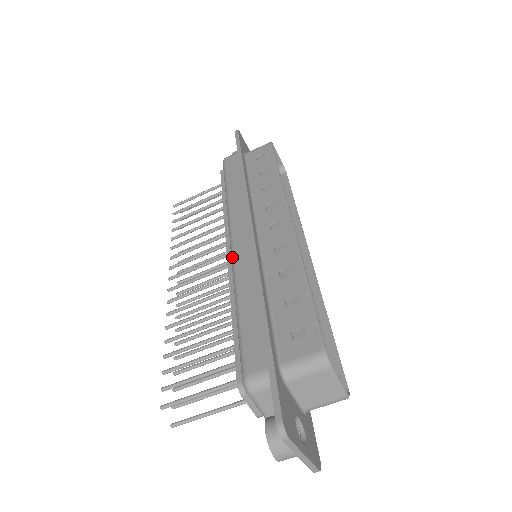
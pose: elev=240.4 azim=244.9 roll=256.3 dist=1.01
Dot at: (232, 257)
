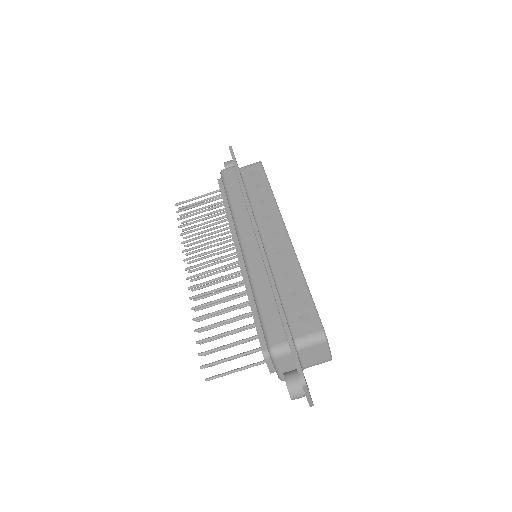
Dot at: (245, 259)
